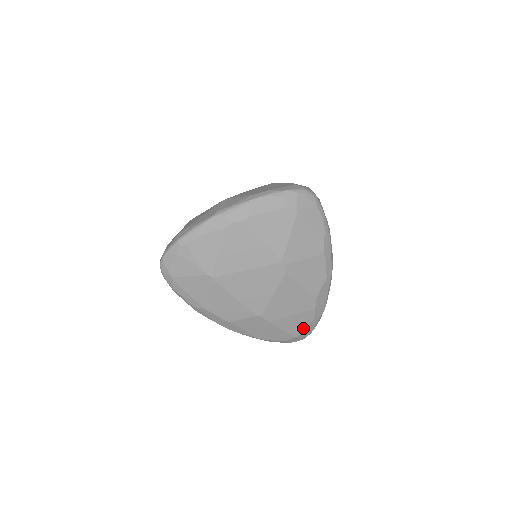
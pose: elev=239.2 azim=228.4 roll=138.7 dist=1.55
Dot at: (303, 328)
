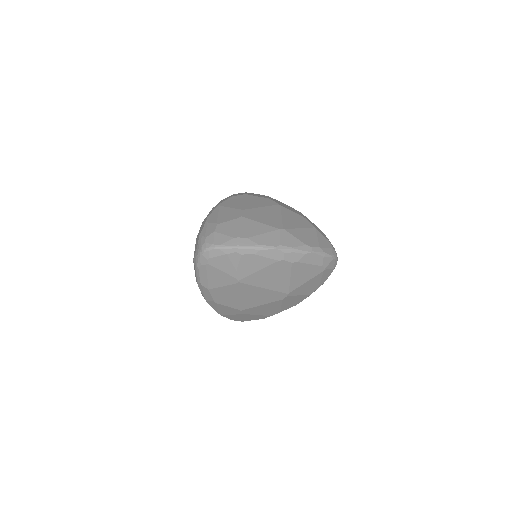
Dot at: occluded
